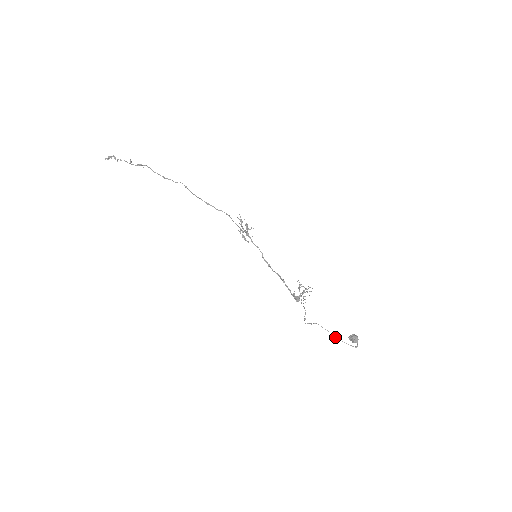
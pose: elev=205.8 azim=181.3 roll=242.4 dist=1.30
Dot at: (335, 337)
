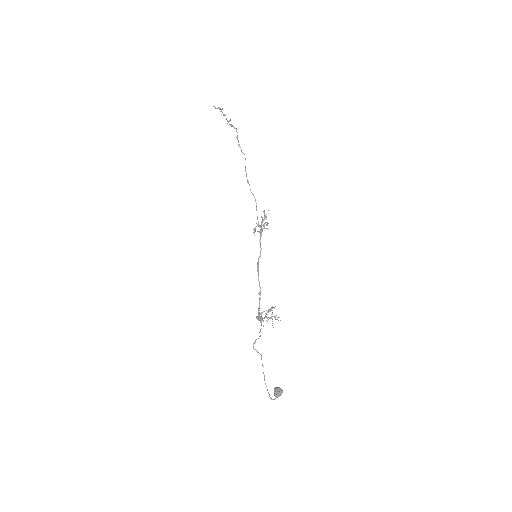
Dot at: (264, 377)
